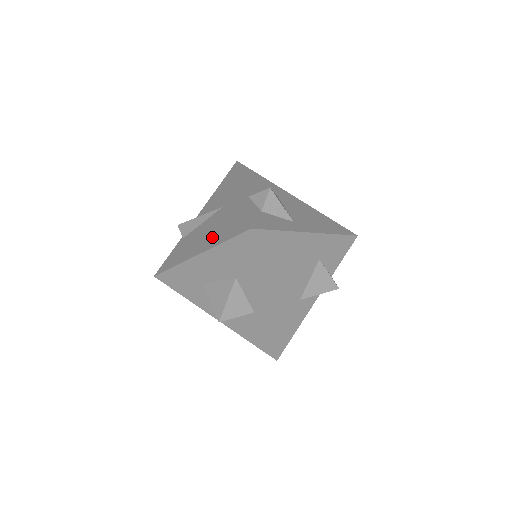
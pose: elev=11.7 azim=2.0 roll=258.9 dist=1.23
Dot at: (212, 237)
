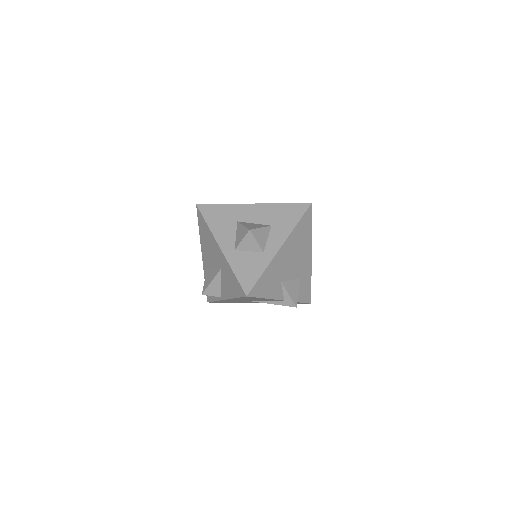
Dot at: occluded
